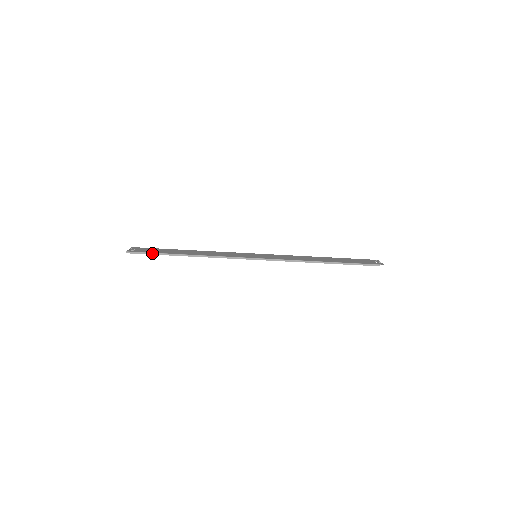
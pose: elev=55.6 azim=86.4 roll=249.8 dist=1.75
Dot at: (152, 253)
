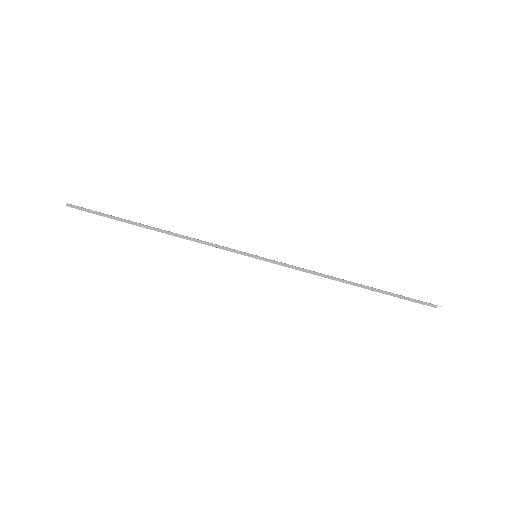
Dot at: (104, 214)
